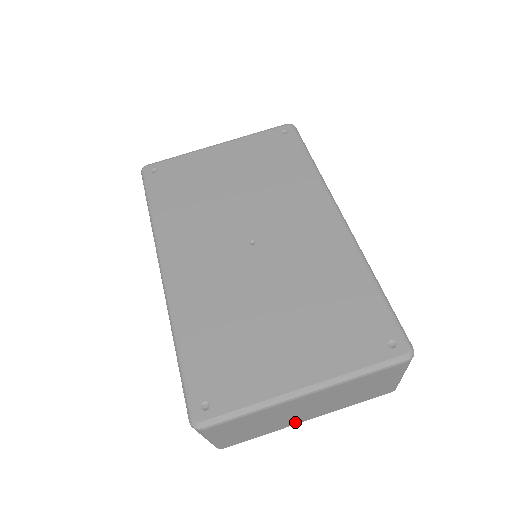
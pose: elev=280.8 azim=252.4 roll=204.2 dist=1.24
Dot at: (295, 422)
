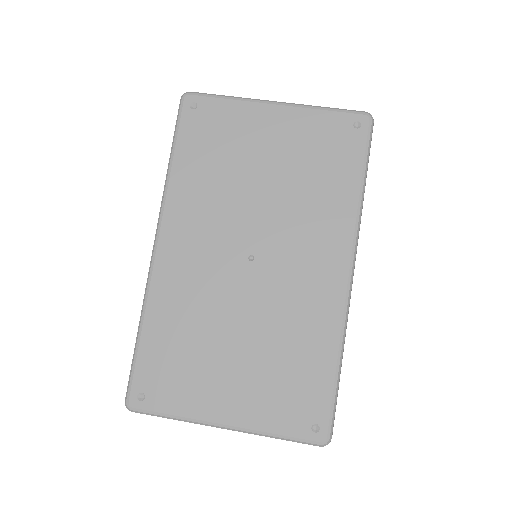
Dot at: occluded
